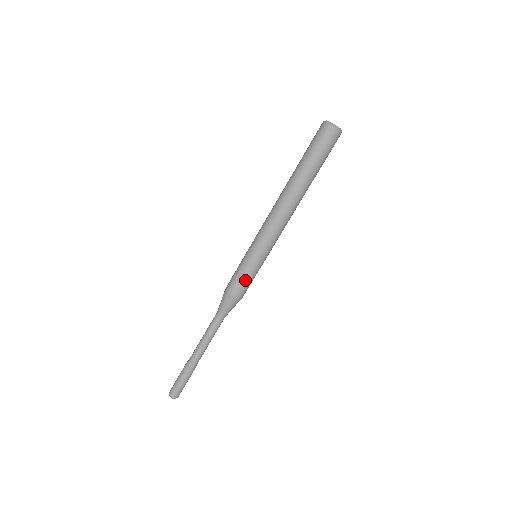
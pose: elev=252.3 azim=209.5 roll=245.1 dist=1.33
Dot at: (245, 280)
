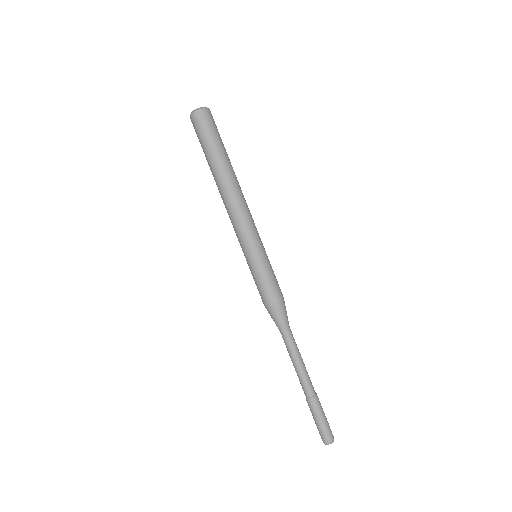
Dot at: (274, 278)
